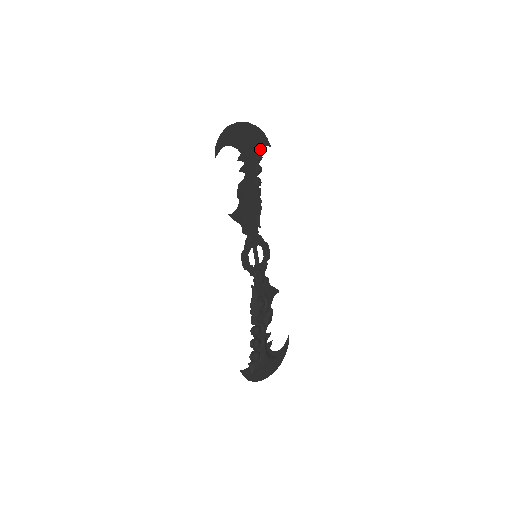
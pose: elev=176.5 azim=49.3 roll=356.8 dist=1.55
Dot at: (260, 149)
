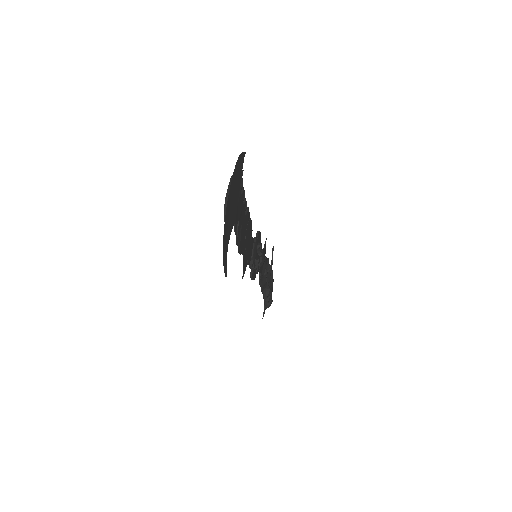
Dot at: (241, 178)
